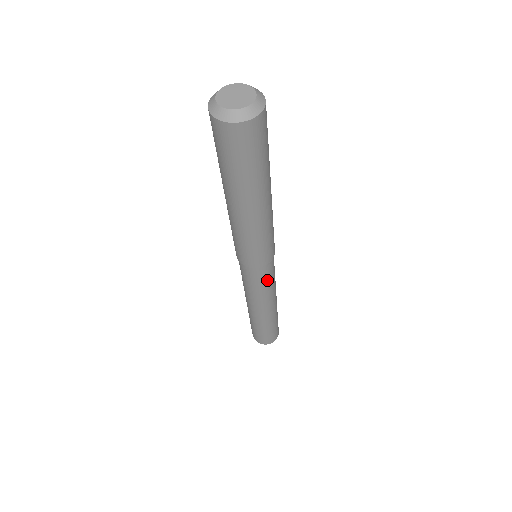
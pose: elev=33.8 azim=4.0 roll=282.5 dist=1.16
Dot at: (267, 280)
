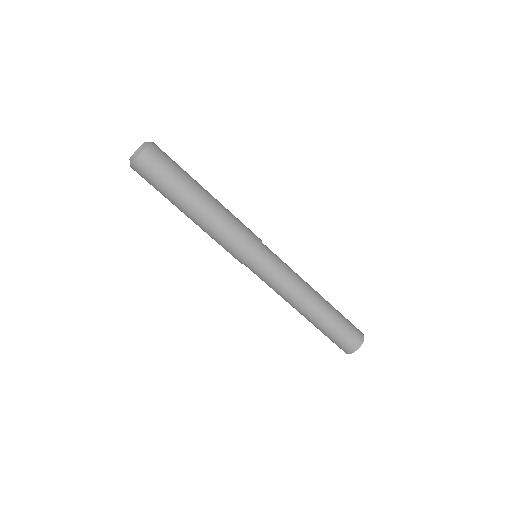
Dot at: (270, 274)
